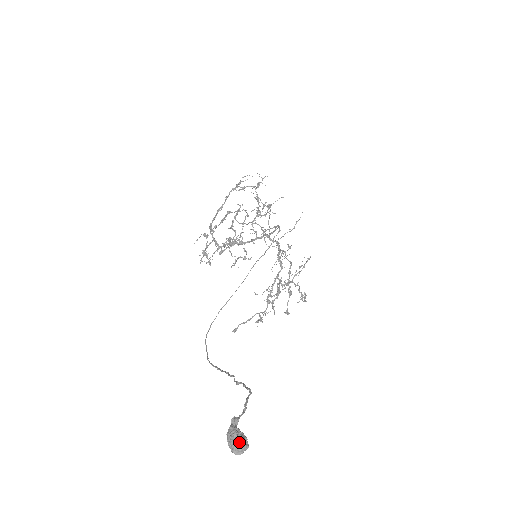
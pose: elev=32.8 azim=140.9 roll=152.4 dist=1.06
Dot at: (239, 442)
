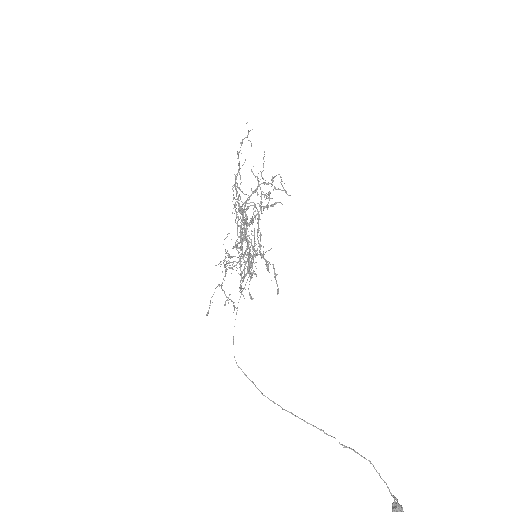
Dot at: out of frame
